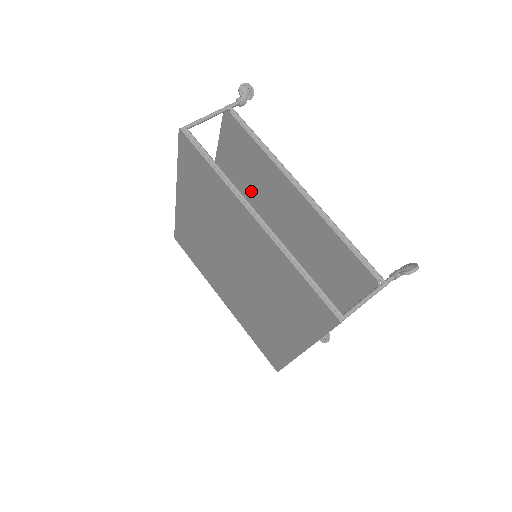
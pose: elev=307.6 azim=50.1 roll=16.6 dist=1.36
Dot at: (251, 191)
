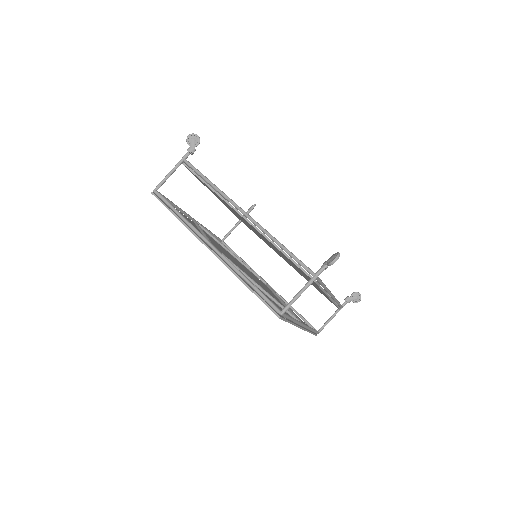
Dot at: (231, 209)
